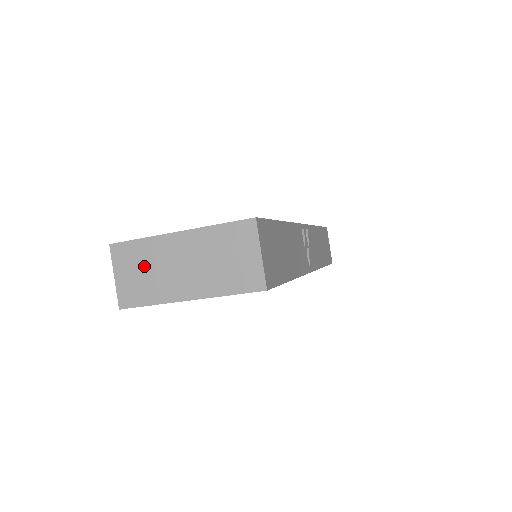
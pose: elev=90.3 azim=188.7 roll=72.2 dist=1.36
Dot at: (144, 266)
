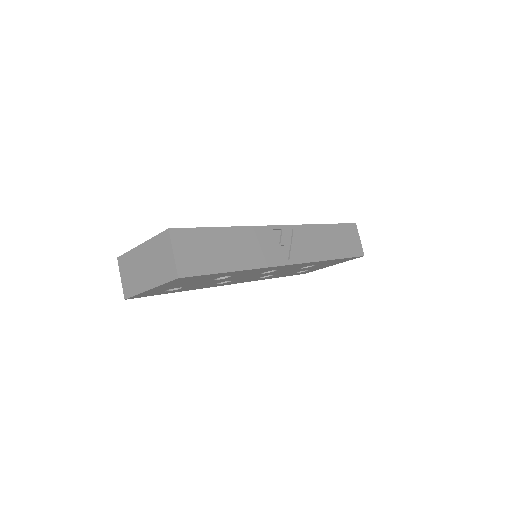
Dot at: (130, 270)
